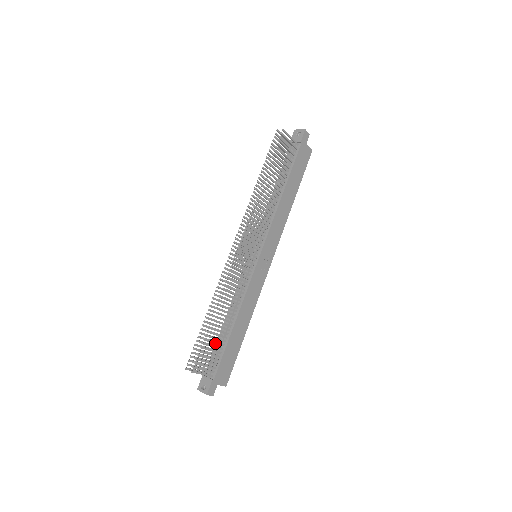
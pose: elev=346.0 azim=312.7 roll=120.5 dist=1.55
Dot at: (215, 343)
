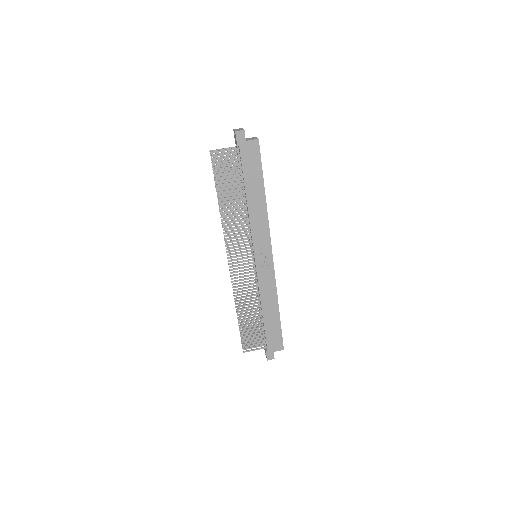
Dot at: (253, 329)
